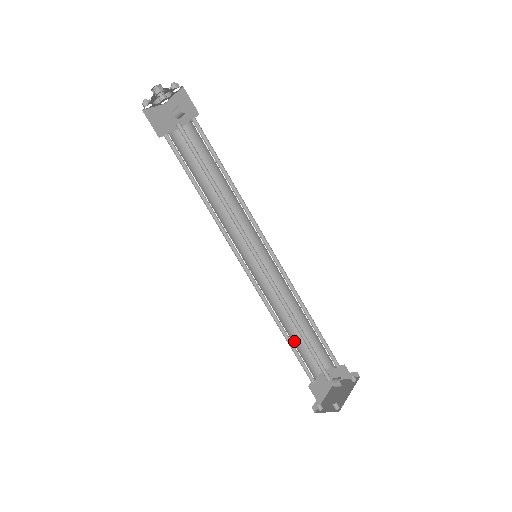
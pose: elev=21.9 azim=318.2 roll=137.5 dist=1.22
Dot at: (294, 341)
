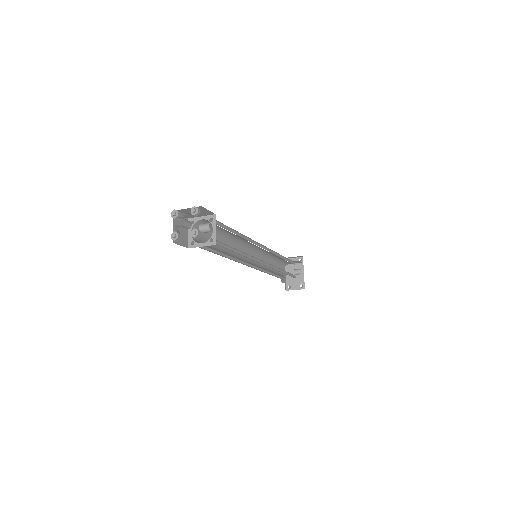
Dot at: (273, 270)
